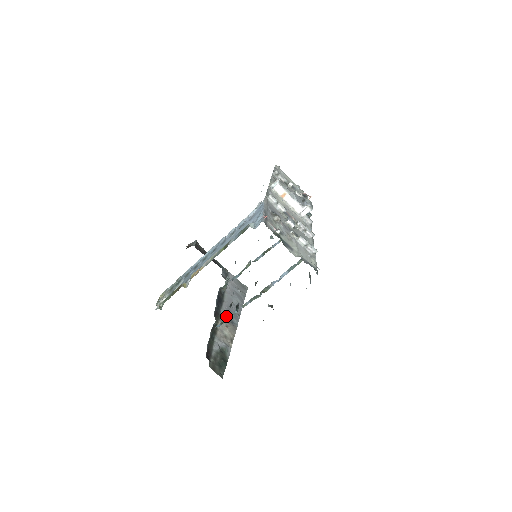
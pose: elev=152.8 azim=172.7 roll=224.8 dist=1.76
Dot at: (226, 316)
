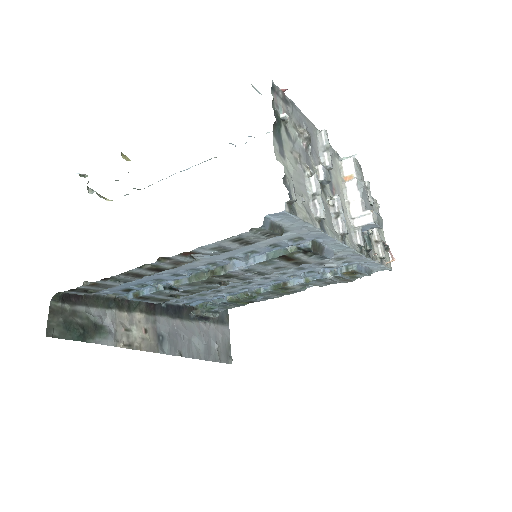
Dot at: (162, 327)
